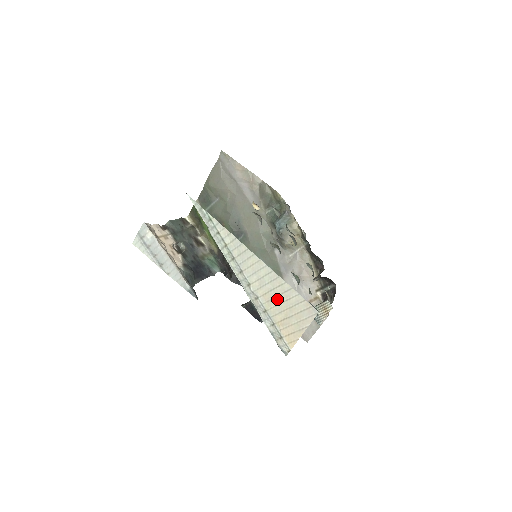
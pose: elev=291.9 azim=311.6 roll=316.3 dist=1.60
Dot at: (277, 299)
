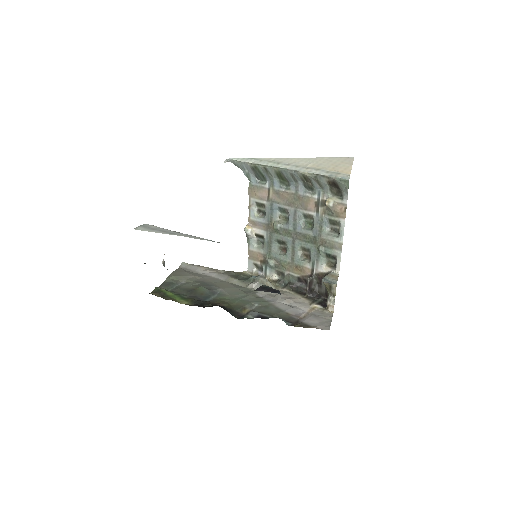
Dot at: (323, 164)
